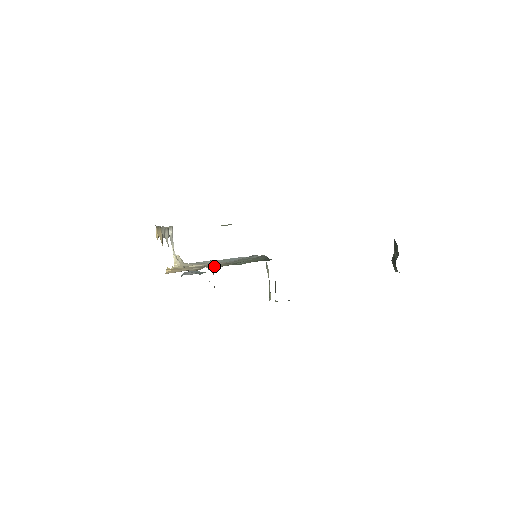
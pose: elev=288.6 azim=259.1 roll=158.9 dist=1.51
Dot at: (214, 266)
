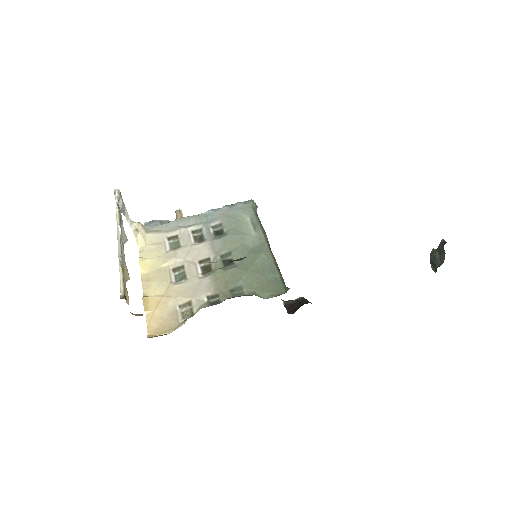
Dot at: (207, 293)
